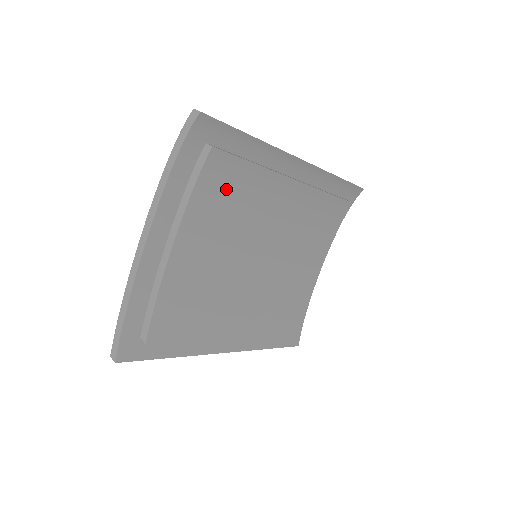
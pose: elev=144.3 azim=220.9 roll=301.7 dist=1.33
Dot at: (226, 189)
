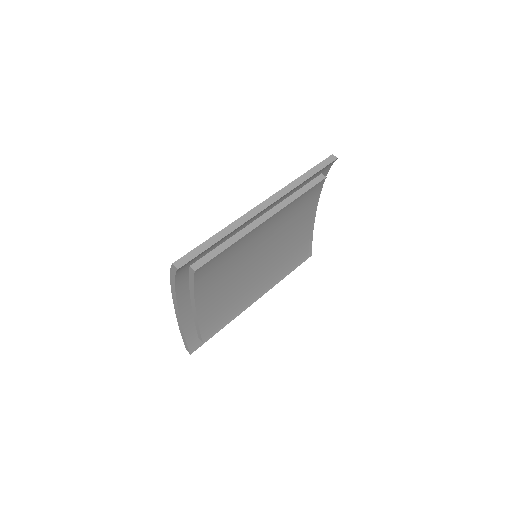
Dot at: (216, 267)
